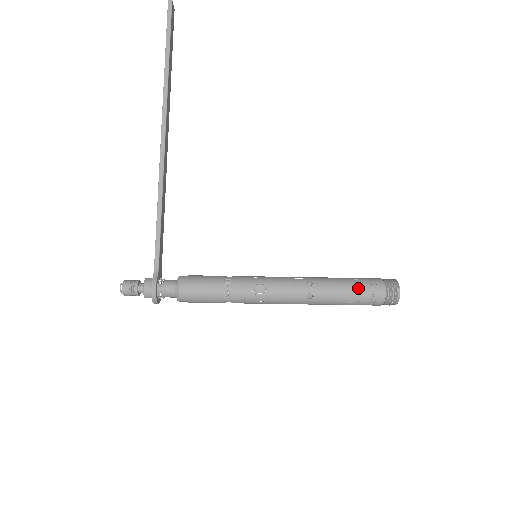
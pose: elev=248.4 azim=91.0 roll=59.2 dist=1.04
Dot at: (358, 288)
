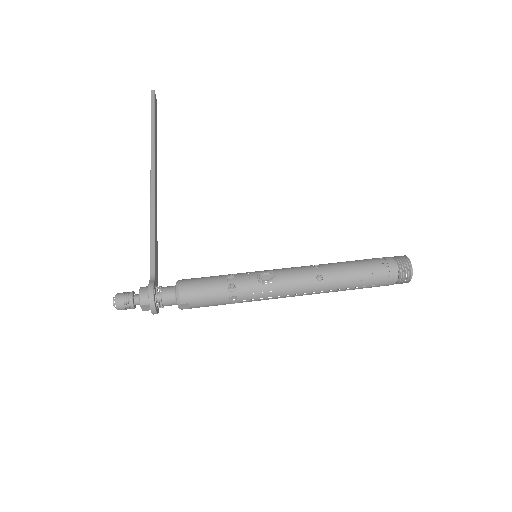
Dot at: (367, 263)
